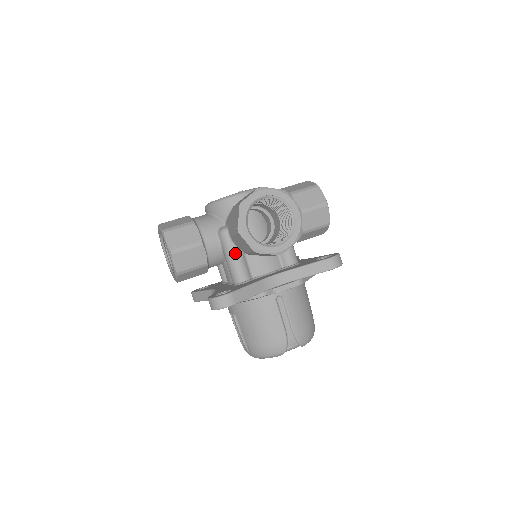
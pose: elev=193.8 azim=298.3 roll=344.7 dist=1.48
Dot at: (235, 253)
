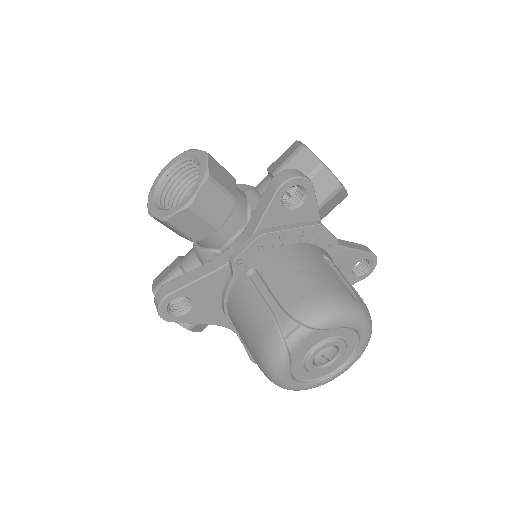
Dot at: (204, 256)
